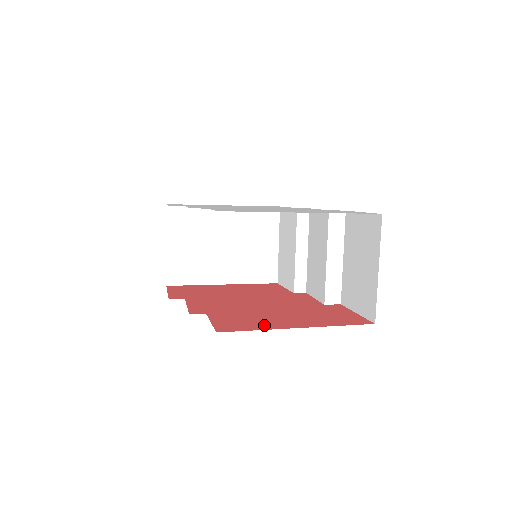
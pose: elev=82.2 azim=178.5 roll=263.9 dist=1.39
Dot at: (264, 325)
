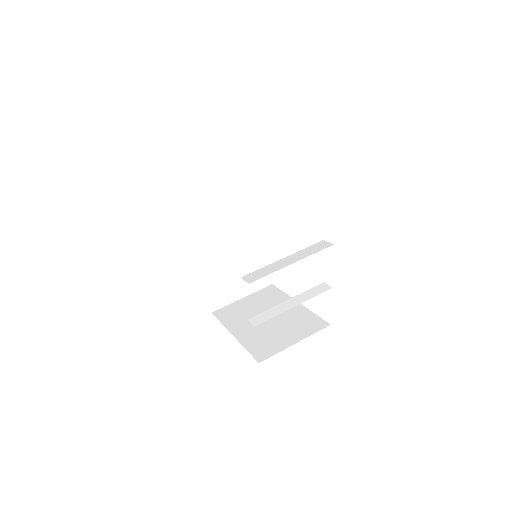
Dot at: occluded
